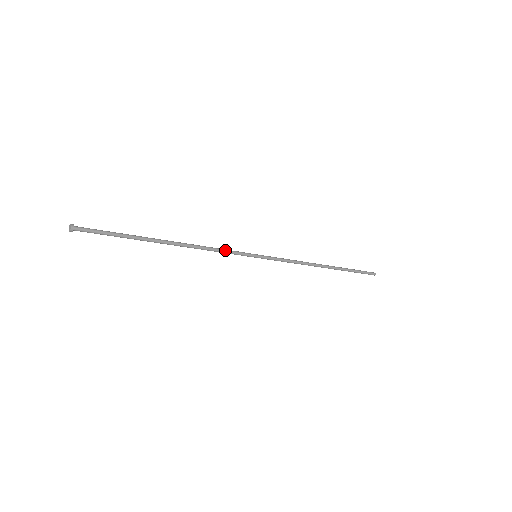
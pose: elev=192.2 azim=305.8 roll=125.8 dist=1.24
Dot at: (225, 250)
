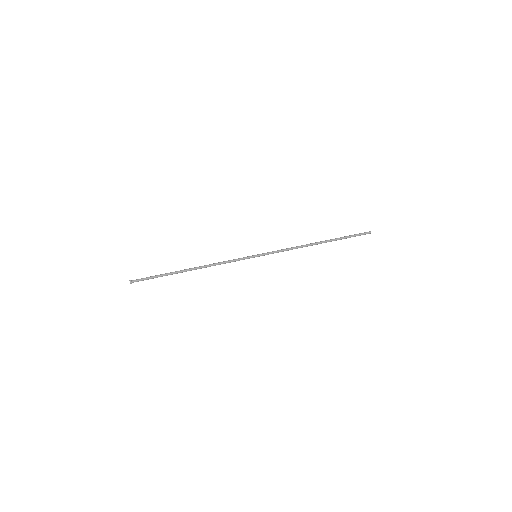
Dot at: occluded
